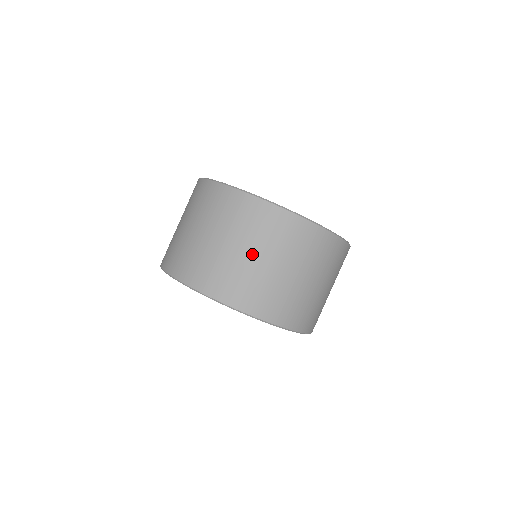
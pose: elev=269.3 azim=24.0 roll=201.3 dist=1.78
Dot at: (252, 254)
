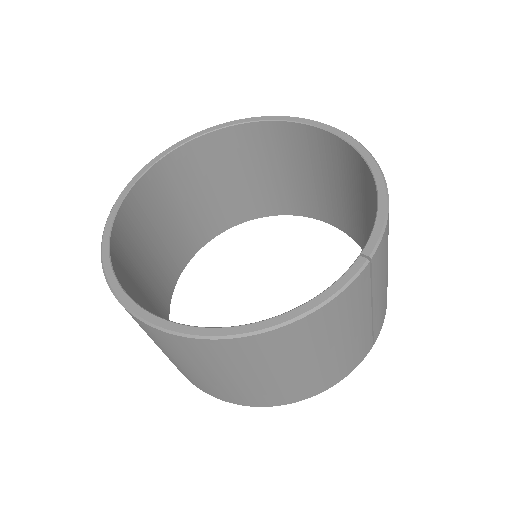
Dot at: occluded
